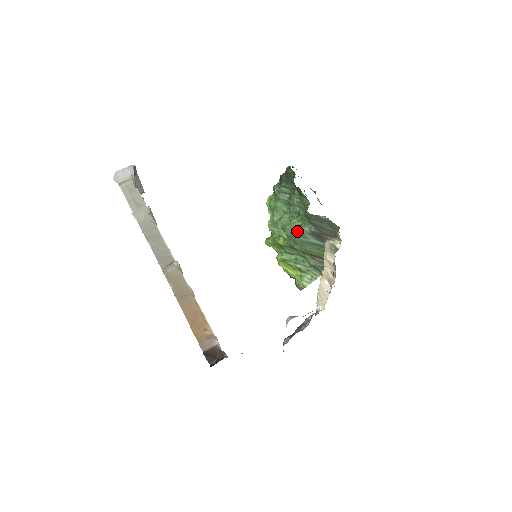
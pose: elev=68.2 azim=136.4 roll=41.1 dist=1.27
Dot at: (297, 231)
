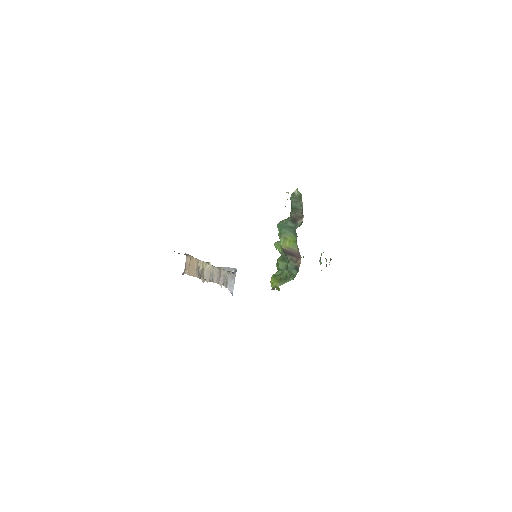
Dot at: occluded
